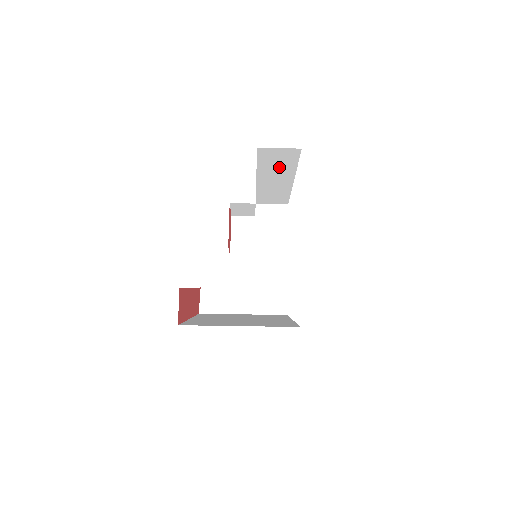
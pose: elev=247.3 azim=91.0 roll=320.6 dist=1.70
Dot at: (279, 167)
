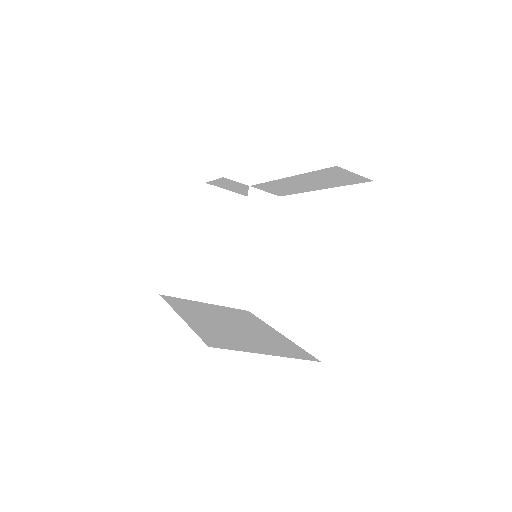
Dot at: (326, 180)
